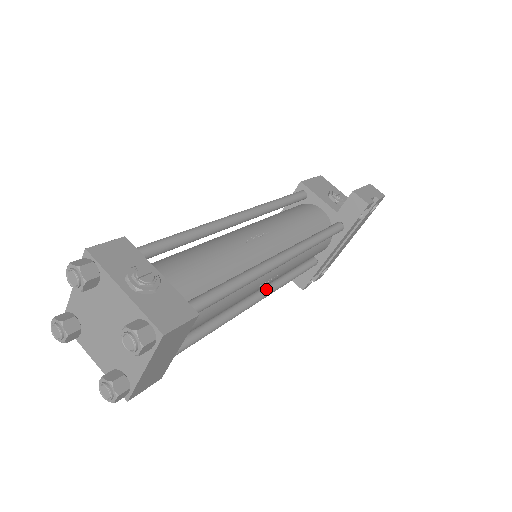
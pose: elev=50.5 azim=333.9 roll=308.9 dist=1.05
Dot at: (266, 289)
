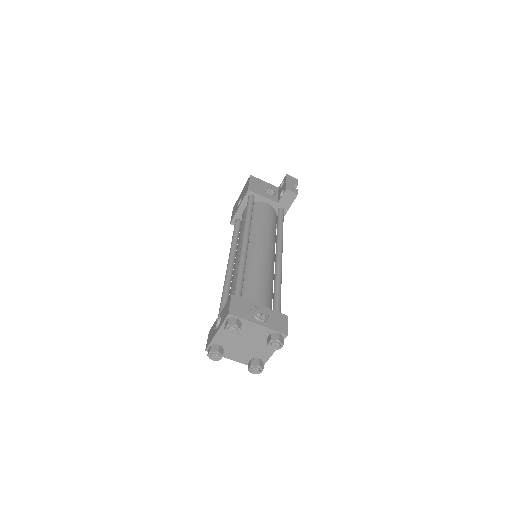
Dot at: occluded
